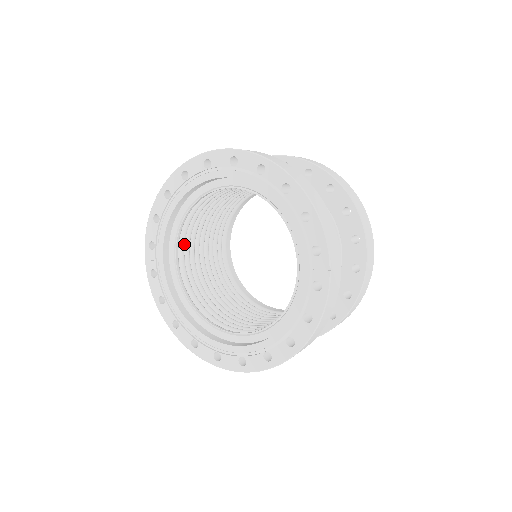
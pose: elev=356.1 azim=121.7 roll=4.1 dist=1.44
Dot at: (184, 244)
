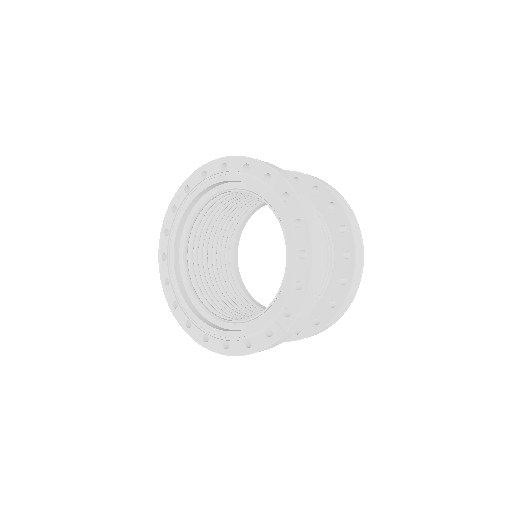
Dot at: (212, 205)
